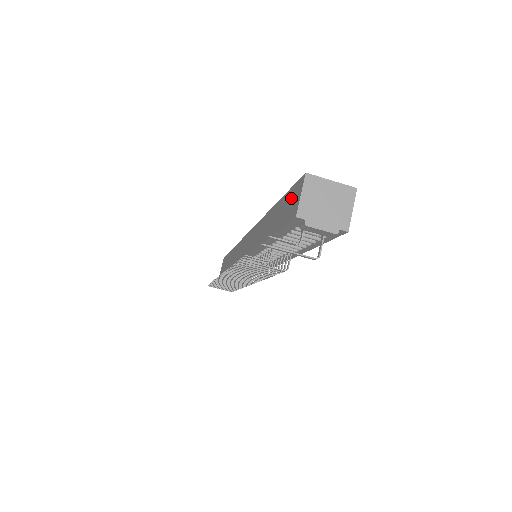
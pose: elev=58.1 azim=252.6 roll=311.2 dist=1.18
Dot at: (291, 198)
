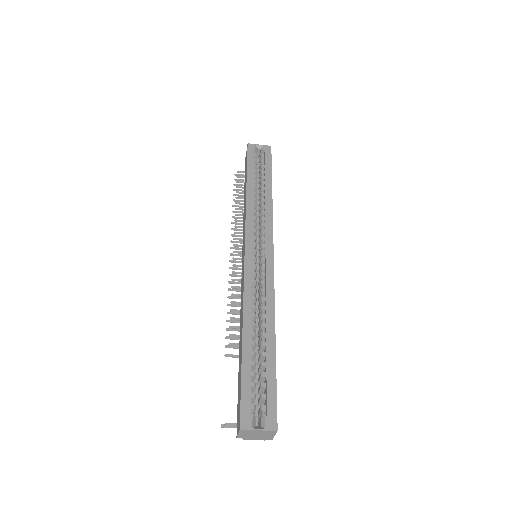
Dot at: (239, 406)
